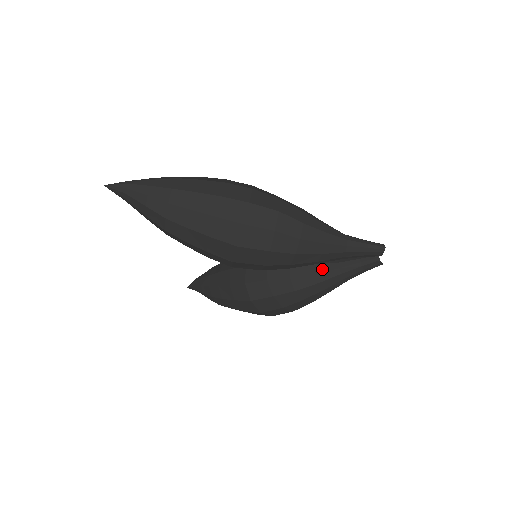
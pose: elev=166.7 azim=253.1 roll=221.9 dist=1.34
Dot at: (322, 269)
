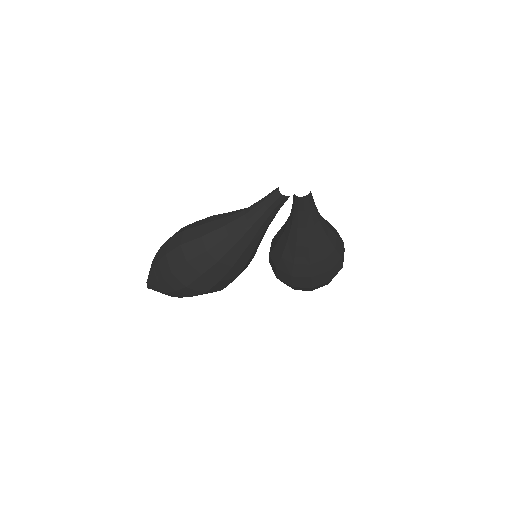
Dot at: (287, 234)
